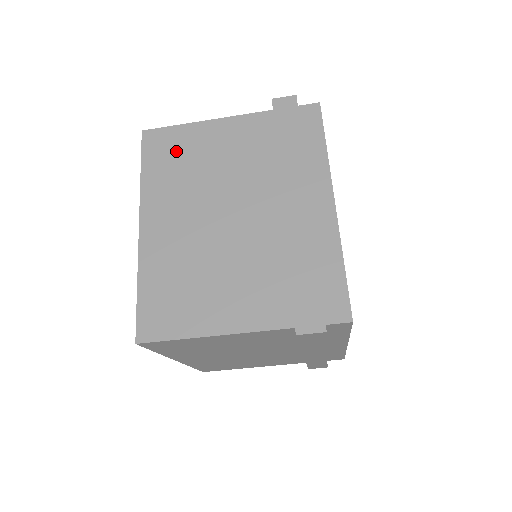
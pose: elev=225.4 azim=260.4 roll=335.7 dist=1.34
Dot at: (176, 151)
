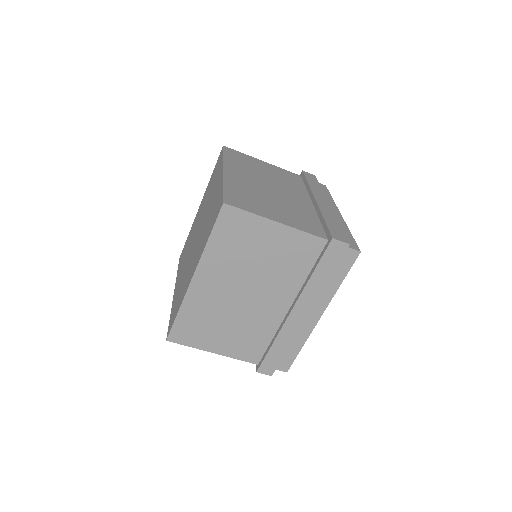
Dot at: (246, 160)
